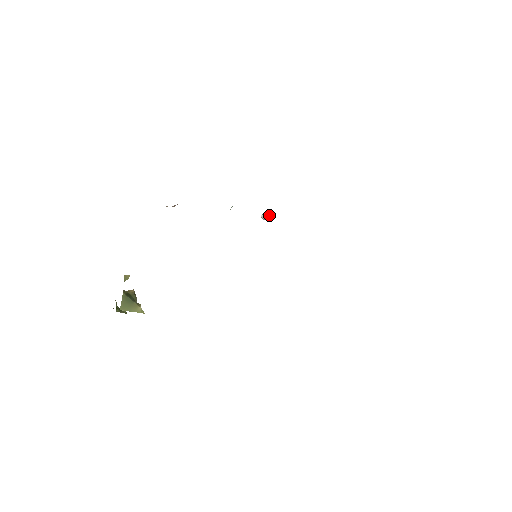
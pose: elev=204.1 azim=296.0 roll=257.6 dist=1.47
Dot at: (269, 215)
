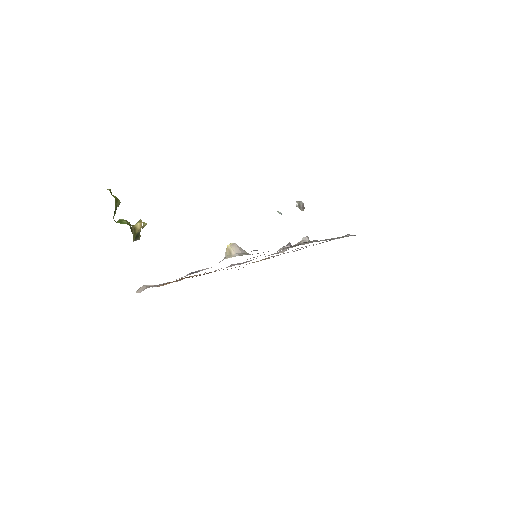
Dot at: occluded
